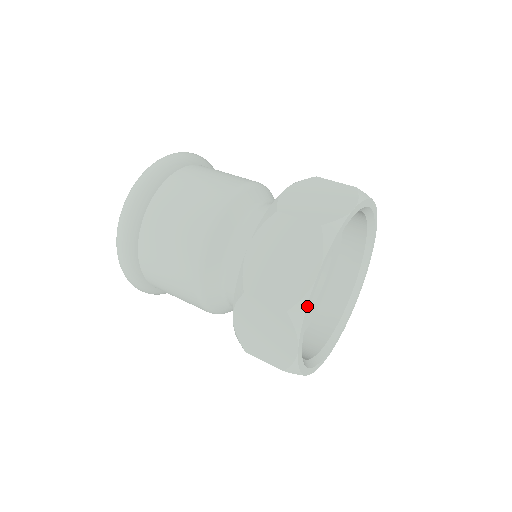
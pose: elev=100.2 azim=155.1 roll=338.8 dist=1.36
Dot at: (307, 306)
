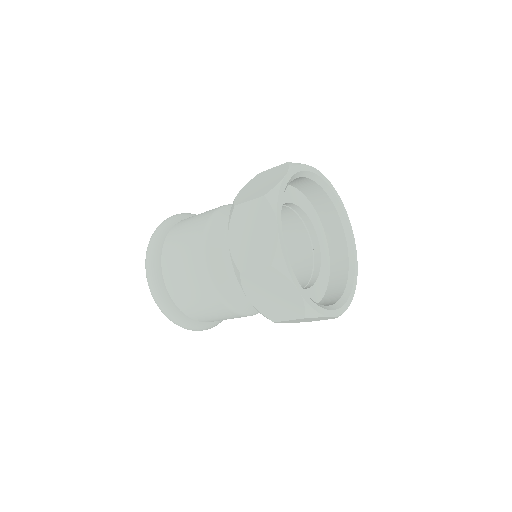
Dot at: (280, 191)
